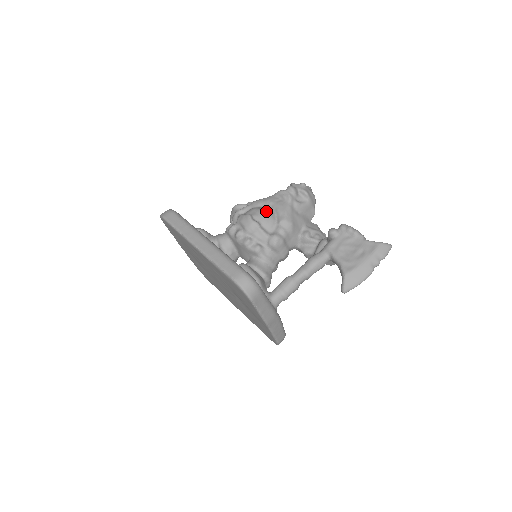
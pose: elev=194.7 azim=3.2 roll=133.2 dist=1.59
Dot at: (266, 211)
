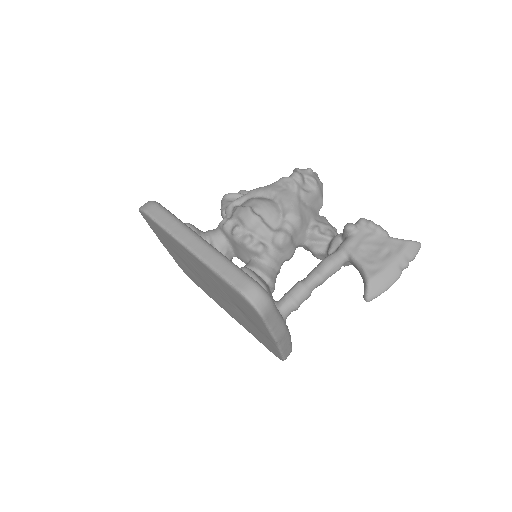
Dot at: (268, 202)
